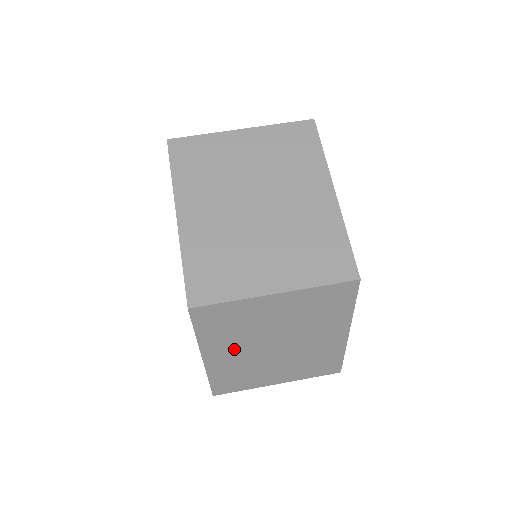
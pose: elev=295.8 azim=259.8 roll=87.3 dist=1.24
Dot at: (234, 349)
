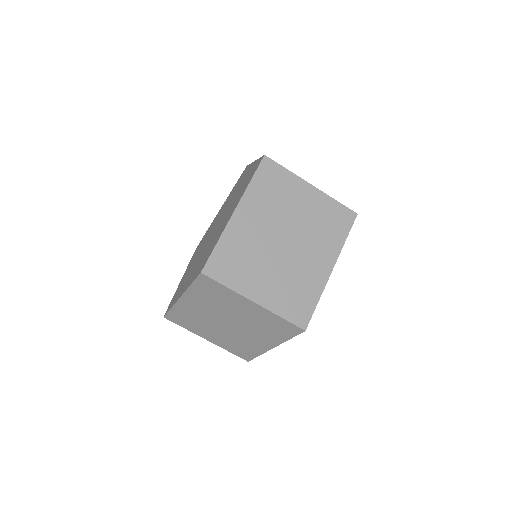
Dot at: (203, 307)
